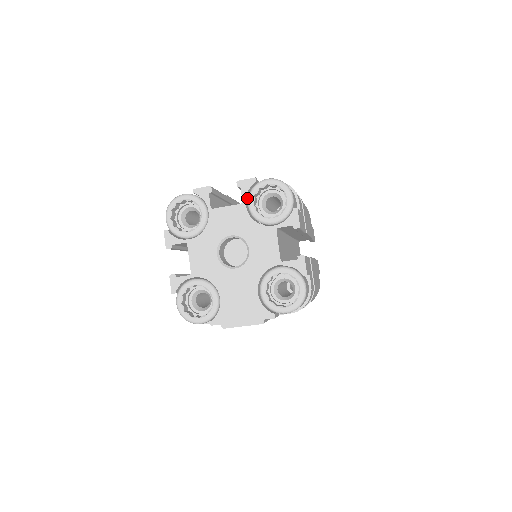
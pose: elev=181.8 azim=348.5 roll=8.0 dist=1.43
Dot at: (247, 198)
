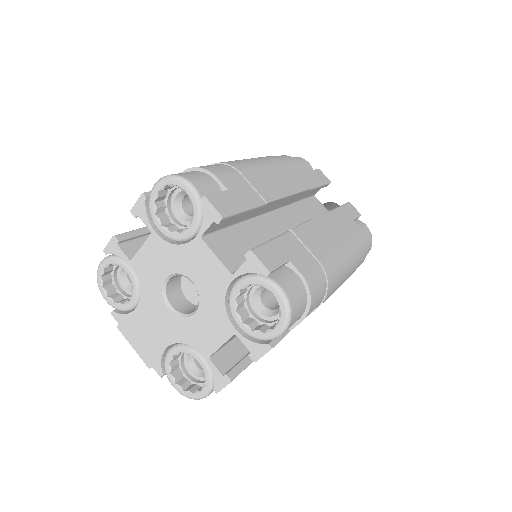
Dot at: occluded
